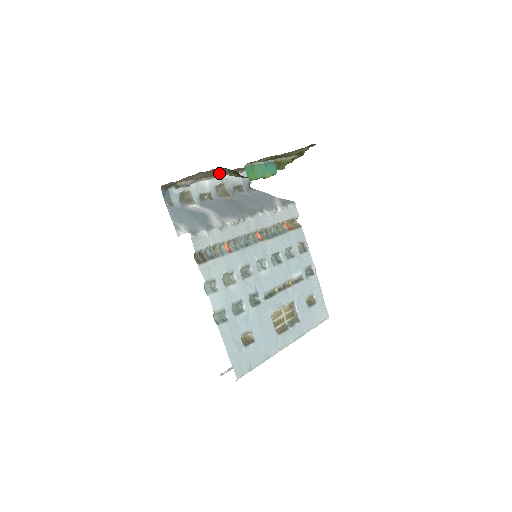
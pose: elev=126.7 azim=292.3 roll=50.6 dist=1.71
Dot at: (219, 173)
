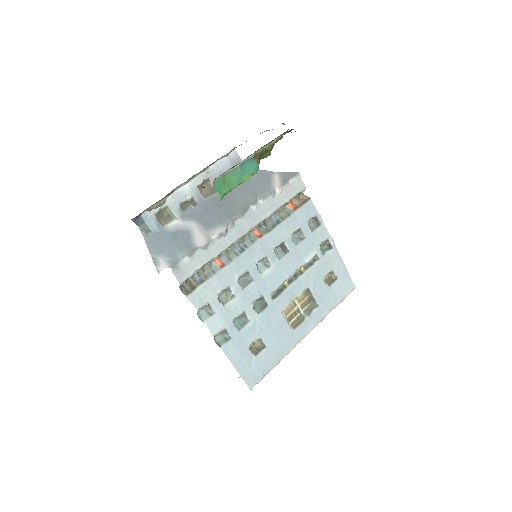
Dot at: occluded
